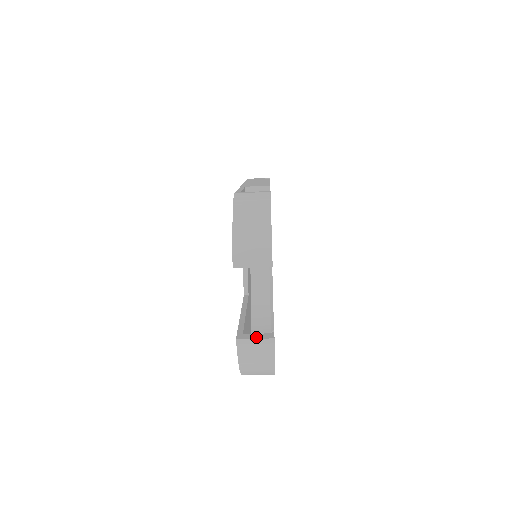
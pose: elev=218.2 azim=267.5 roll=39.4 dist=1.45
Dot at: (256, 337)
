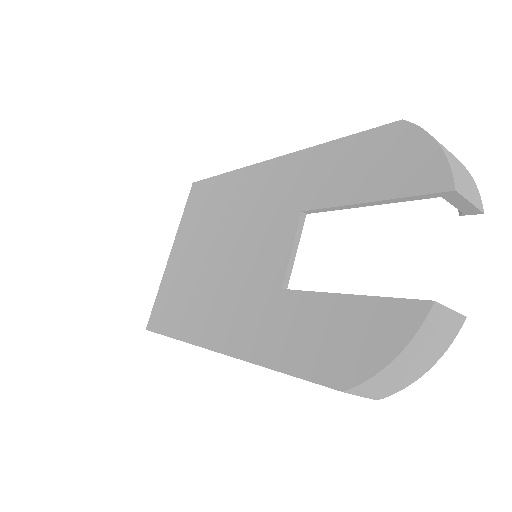
Dot at: (447, 308)
